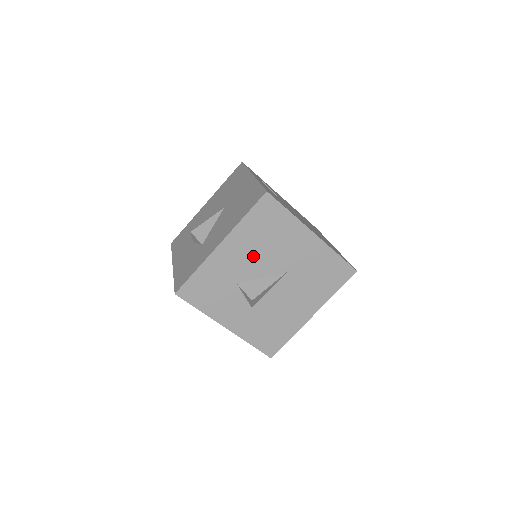
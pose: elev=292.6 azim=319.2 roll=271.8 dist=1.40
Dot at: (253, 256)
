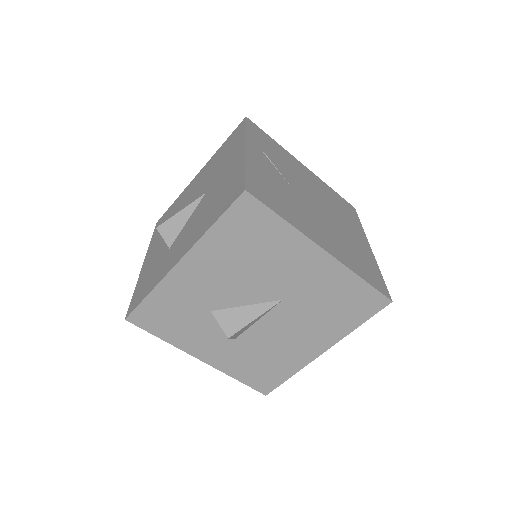
Dot at: (231, 278)
